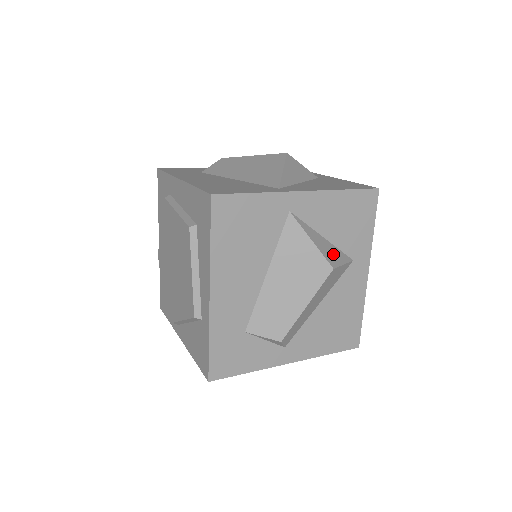
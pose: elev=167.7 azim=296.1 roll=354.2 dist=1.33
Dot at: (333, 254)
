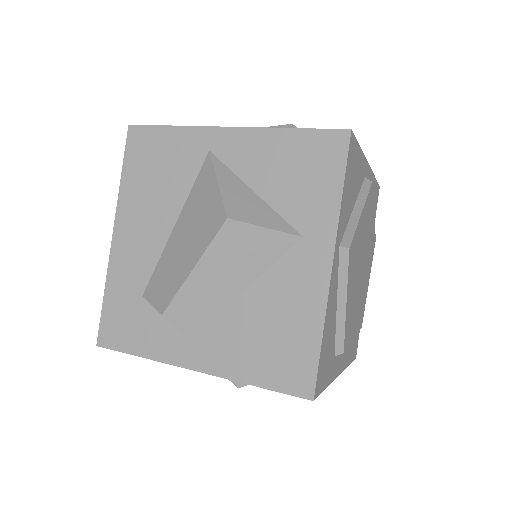
Dot at: (252, 210)
